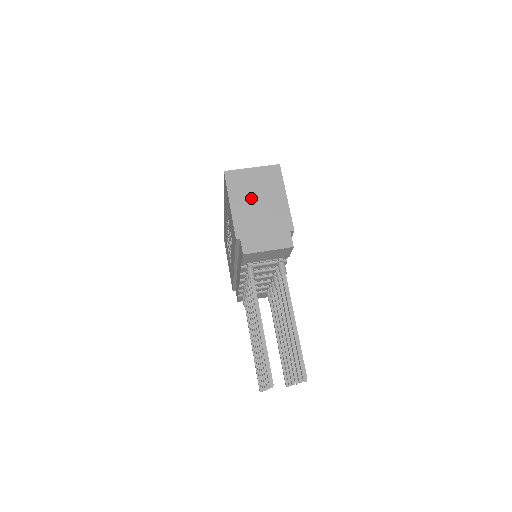
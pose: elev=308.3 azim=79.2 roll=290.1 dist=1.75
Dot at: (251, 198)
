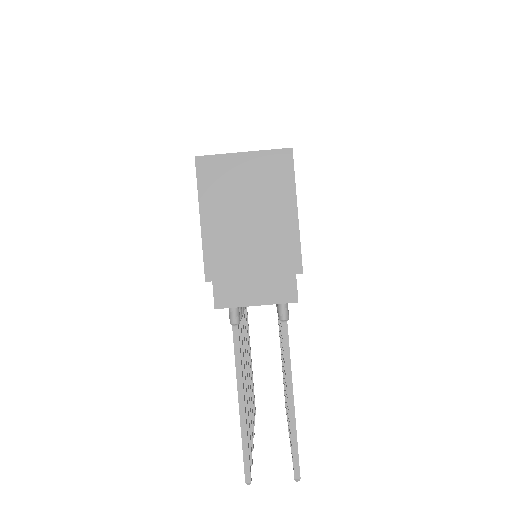
Dot at: (236, 210)
